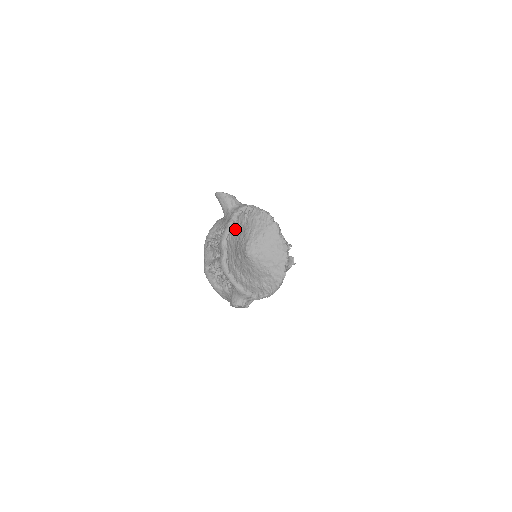
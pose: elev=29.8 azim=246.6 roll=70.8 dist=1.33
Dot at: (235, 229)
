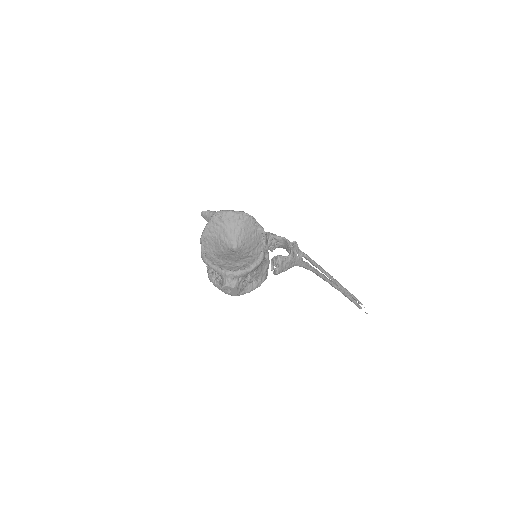
Dot at: (212, 230)
